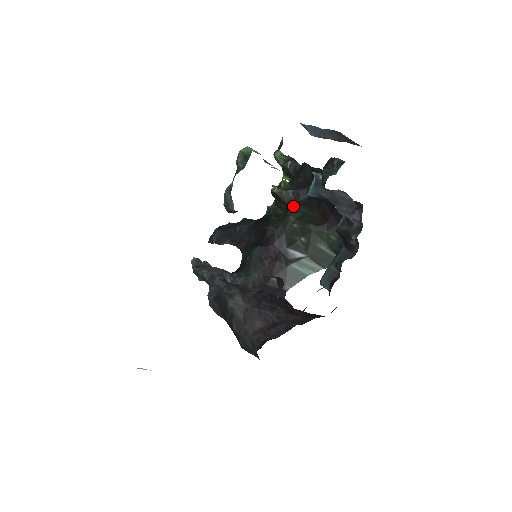
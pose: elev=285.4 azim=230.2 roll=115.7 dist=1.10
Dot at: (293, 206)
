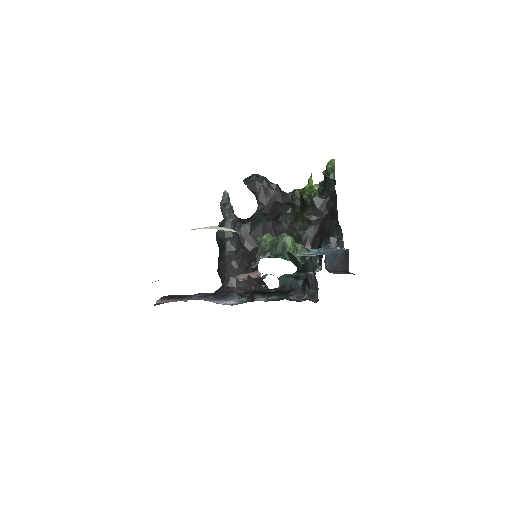
Dot at: (307, 214)
